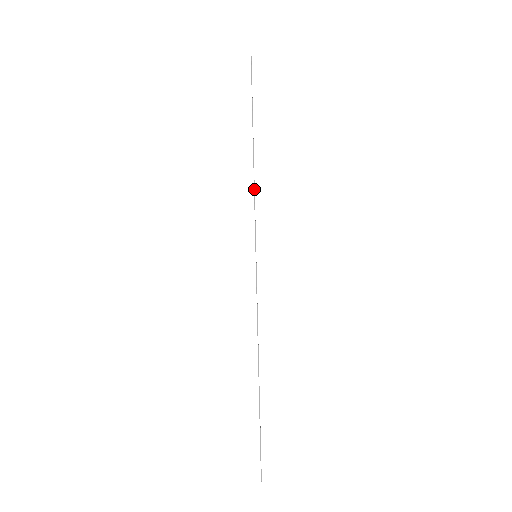
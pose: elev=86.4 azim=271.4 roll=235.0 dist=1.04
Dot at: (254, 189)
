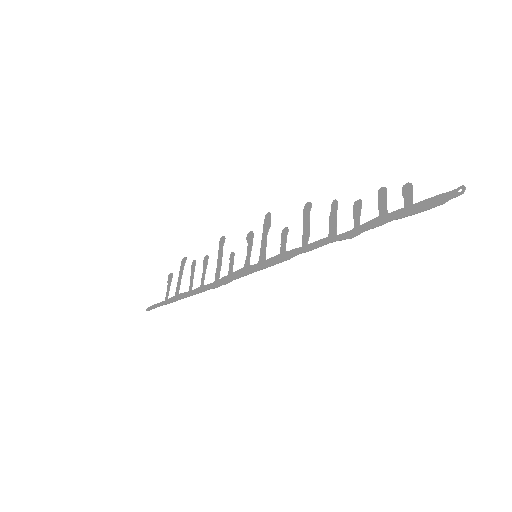
Dot at: occluded
